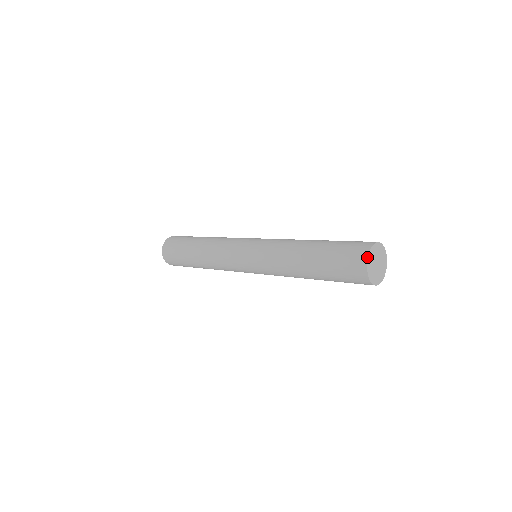
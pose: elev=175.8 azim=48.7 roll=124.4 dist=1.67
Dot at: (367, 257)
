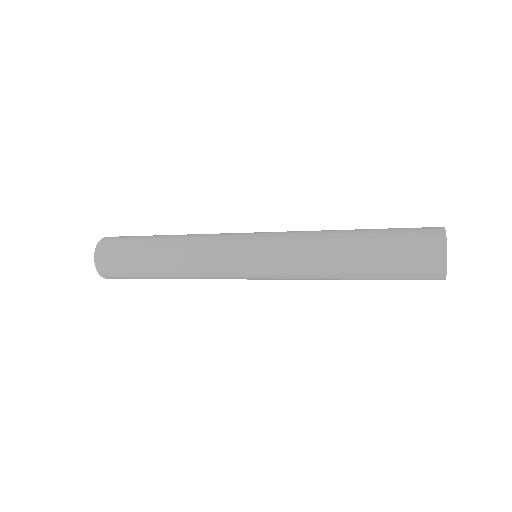
Dot at: (446, 244)
